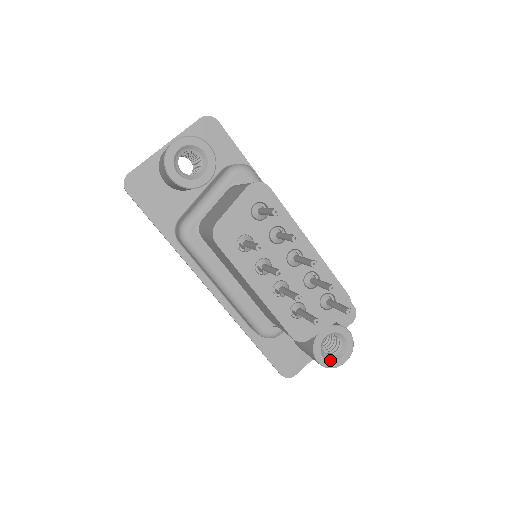
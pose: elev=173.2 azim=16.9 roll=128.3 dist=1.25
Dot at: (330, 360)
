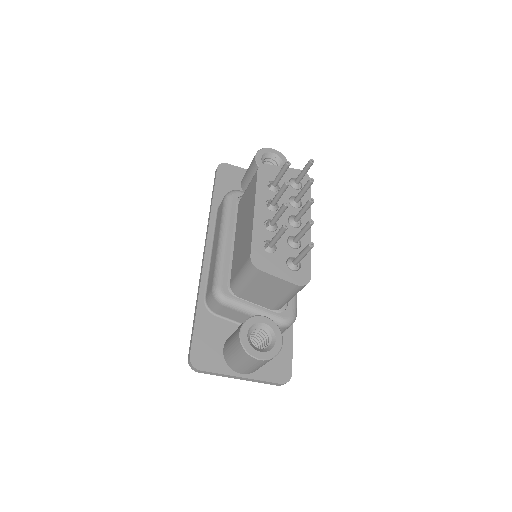
Dot at: (250, 343)
